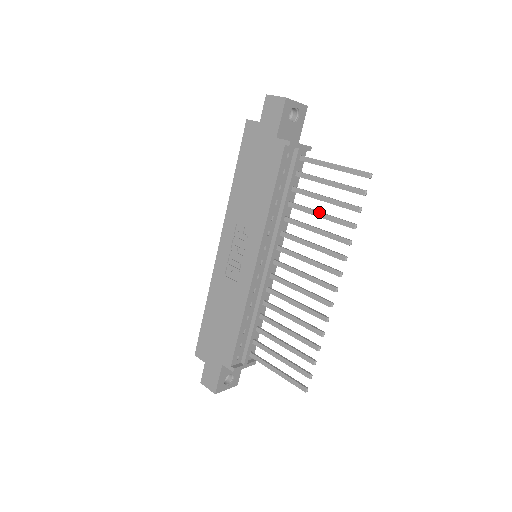
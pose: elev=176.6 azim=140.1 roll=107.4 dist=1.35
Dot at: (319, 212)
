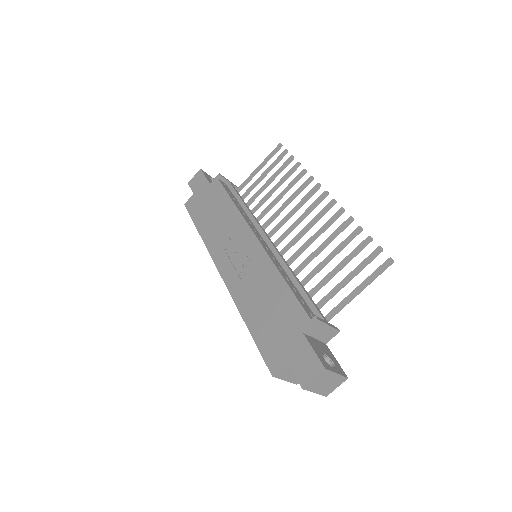
Dot at: (272, 188)
